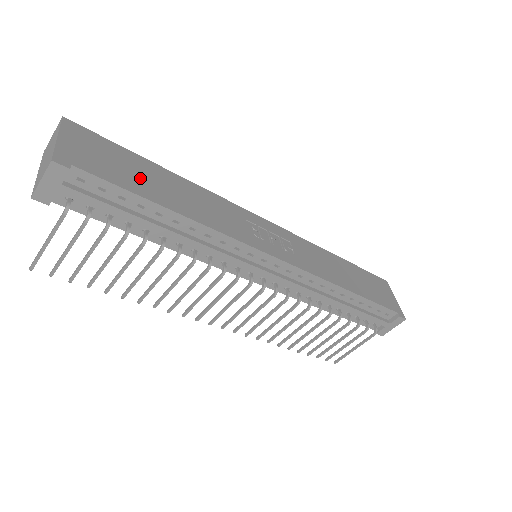
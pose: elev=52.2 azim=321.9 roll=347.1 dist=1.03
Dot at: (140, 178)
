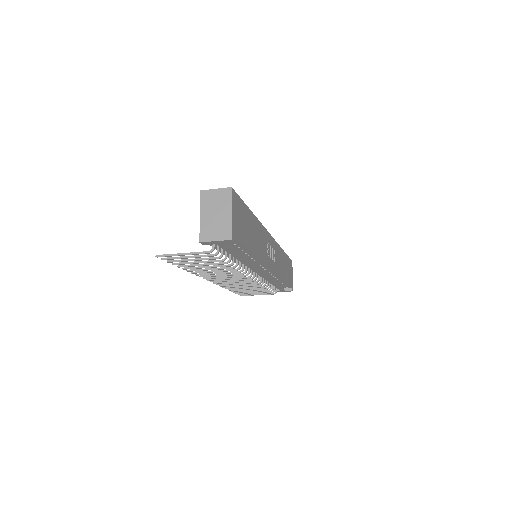
Dot at: (247, 231)
